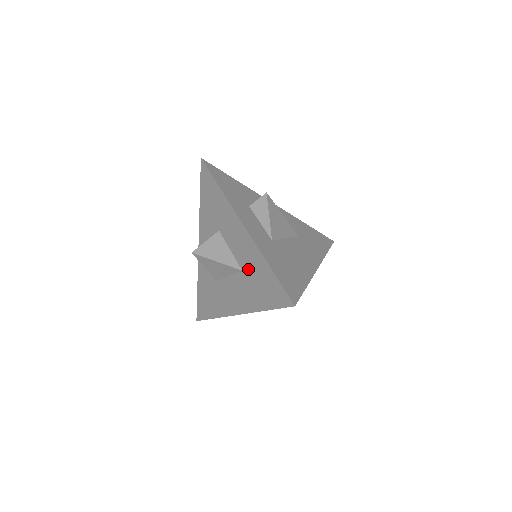
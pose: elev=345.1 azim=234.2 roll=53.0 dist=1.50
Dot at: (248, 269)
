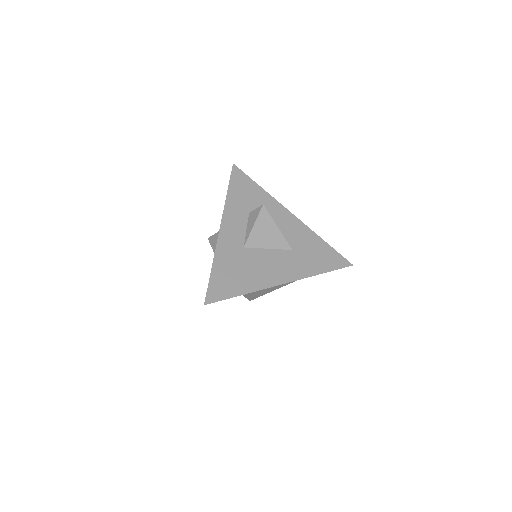
Dot at: occluded
